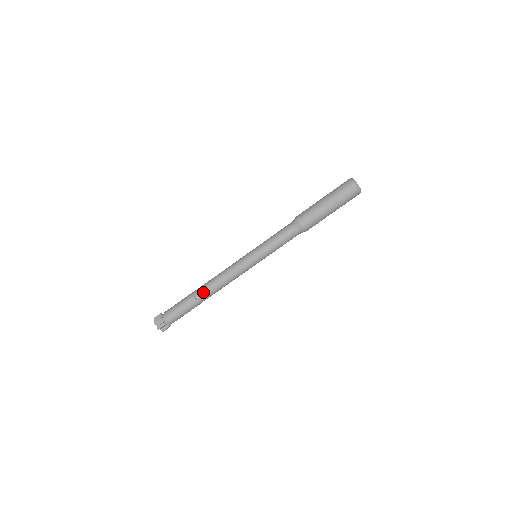
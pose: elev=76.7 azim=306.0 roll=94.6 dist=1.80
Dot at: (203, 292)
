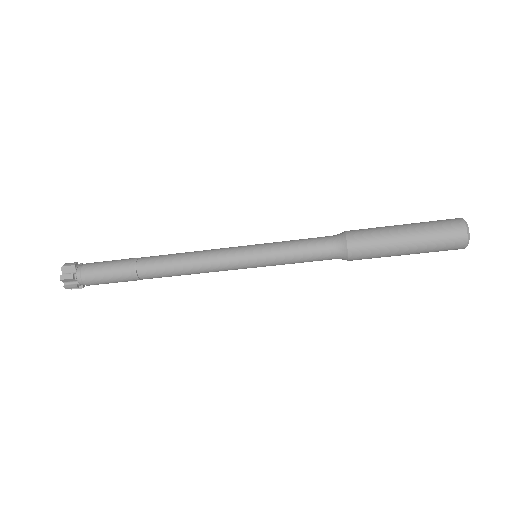
Dot at: occluded
